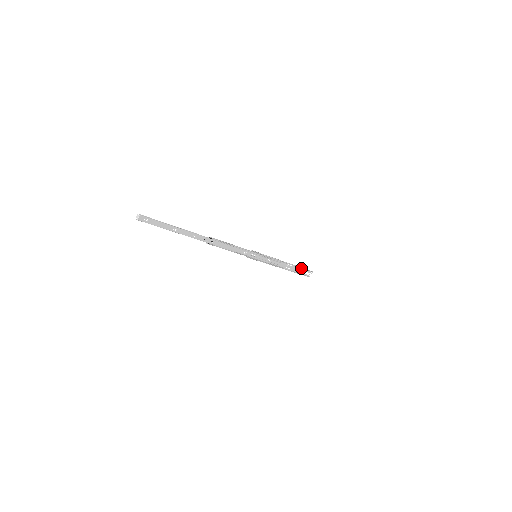
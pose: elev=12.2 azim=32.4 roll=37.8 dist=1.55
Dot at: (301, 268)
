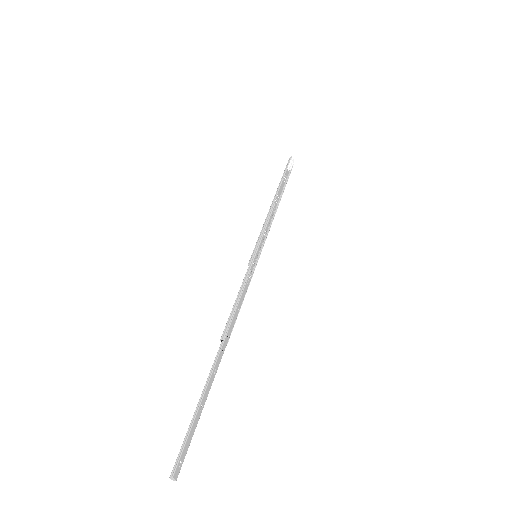
Dot at: (282, 176)
